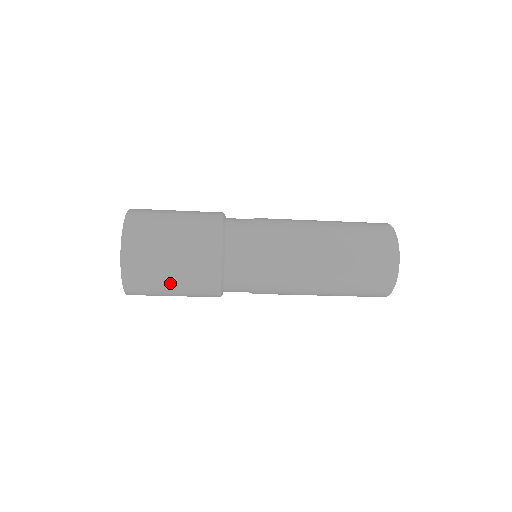
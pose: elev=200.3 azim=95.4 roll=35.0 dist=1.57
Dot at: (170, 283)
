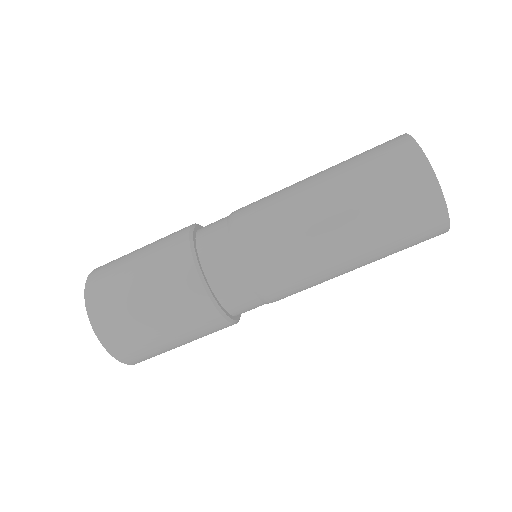
Dot at: (140, 297)
